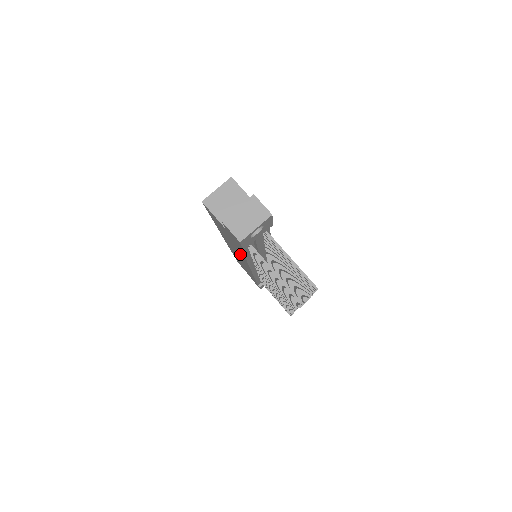
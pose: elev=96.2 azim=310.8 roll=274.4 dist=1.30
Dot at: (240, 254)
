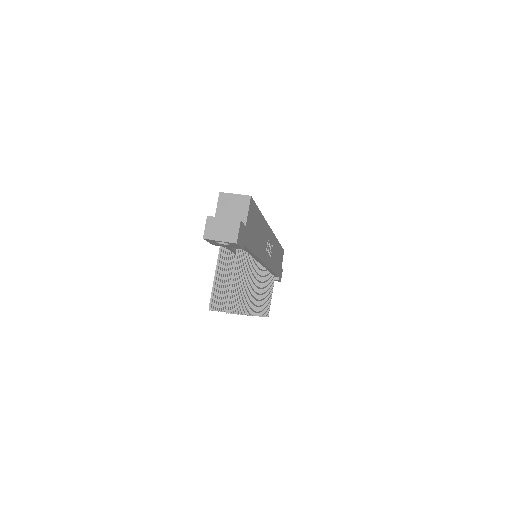
Dot at: occluded
